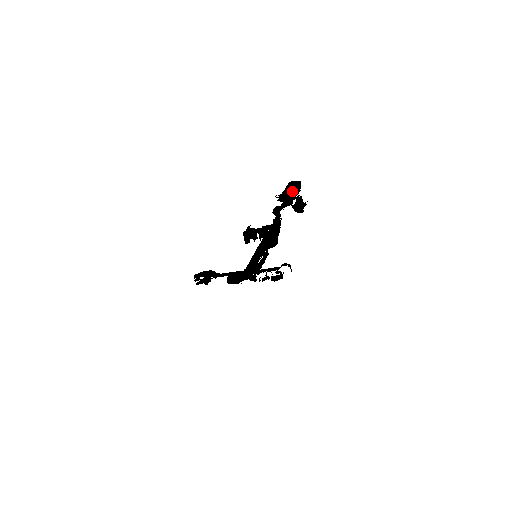
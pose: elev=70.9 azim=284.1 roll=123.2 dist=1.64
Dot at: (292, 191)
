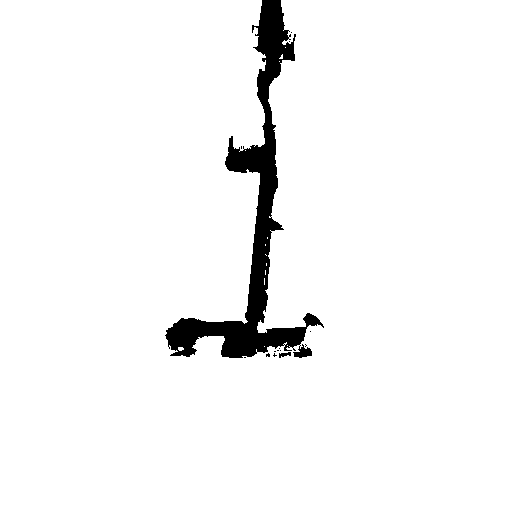
Dot at: (273, 22)
